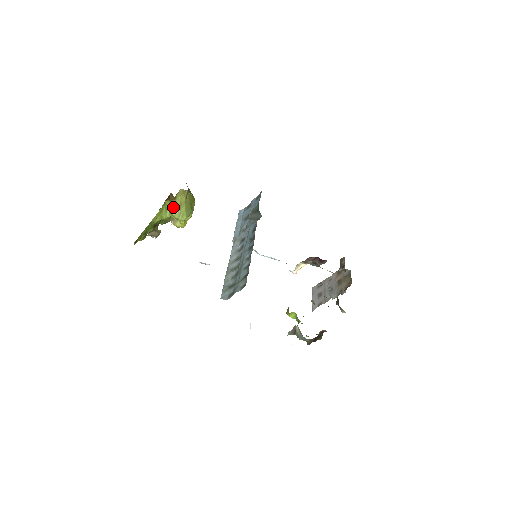
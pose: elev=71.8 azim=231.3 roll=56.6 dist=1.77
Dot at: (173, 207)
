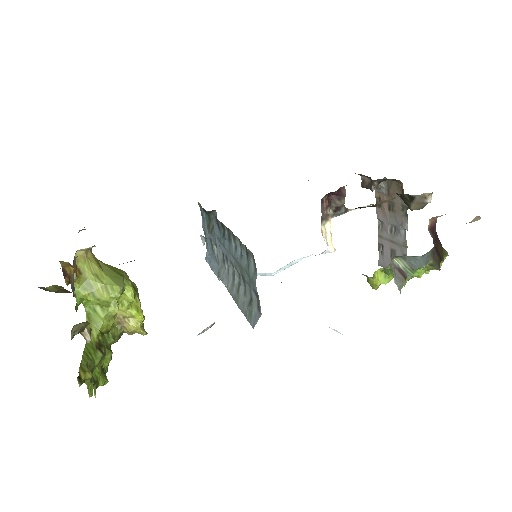
Dot at: (89, 288)
